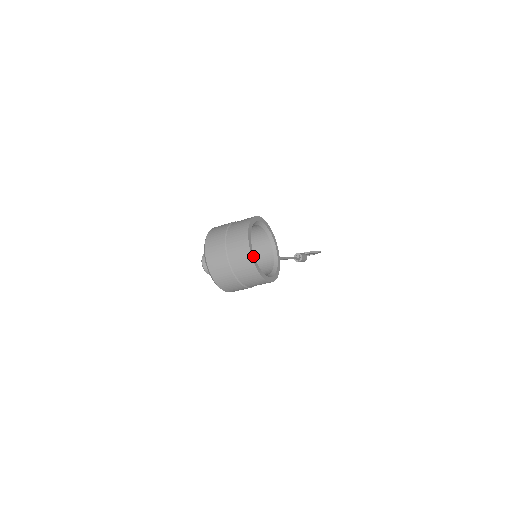
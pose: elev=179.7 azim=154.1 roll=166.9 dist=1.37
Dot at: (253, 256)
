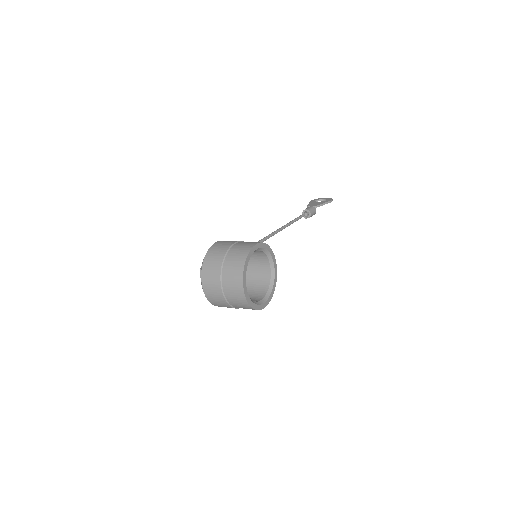
Dot at: (247, 295)
